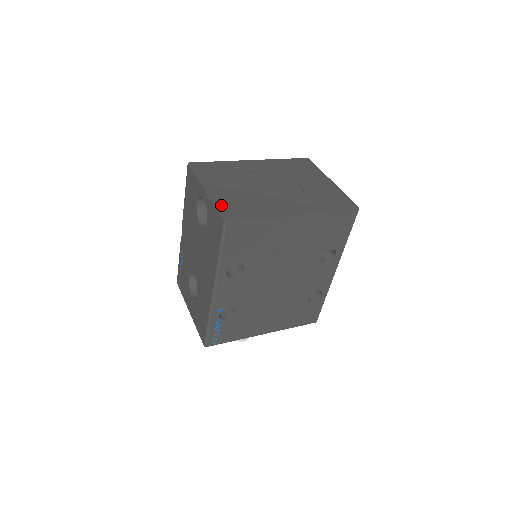
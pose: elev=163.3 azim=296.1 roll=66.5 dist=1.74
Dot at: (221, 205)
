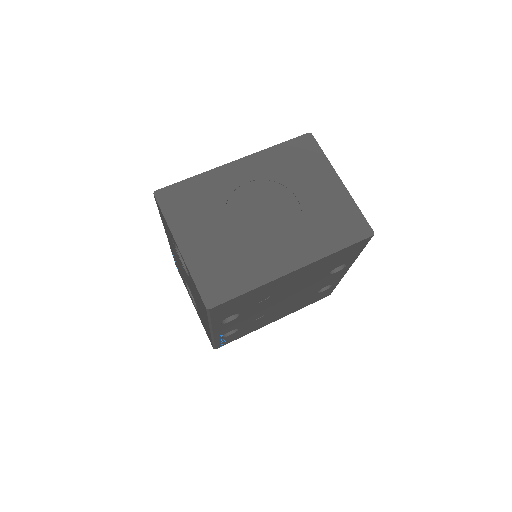
Dot at: (201, 276)
